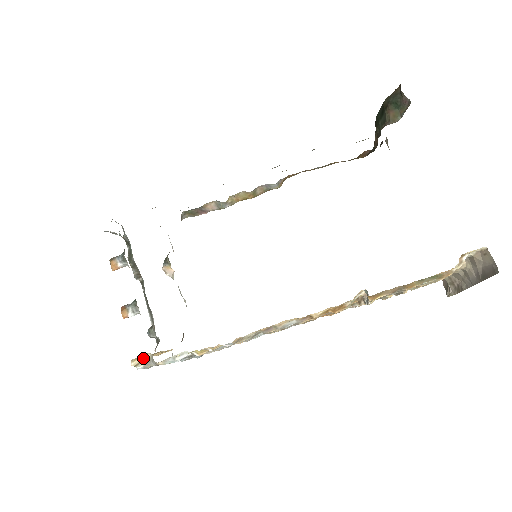
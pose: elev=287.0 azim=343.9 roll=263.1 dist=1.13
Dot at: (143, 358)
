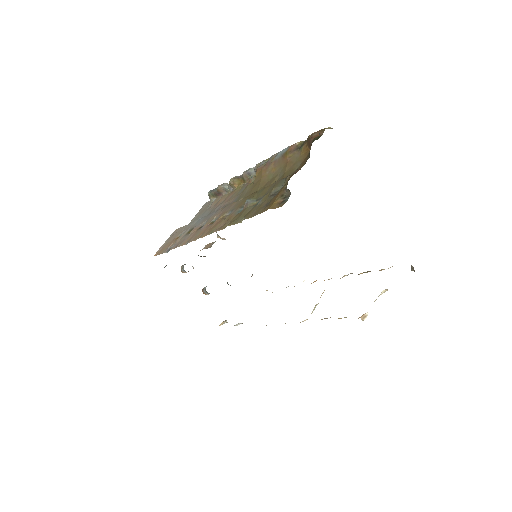
Dot at: (224, 321)
